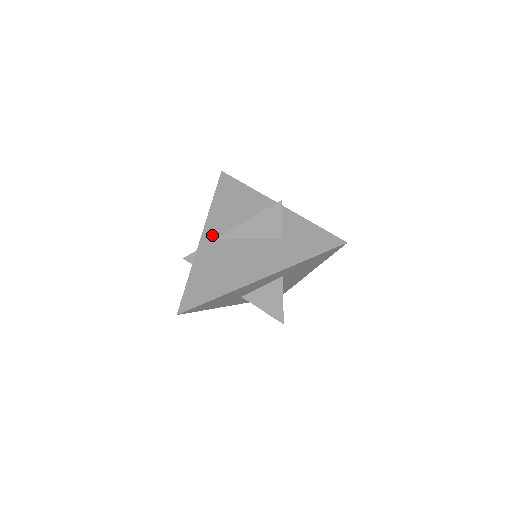
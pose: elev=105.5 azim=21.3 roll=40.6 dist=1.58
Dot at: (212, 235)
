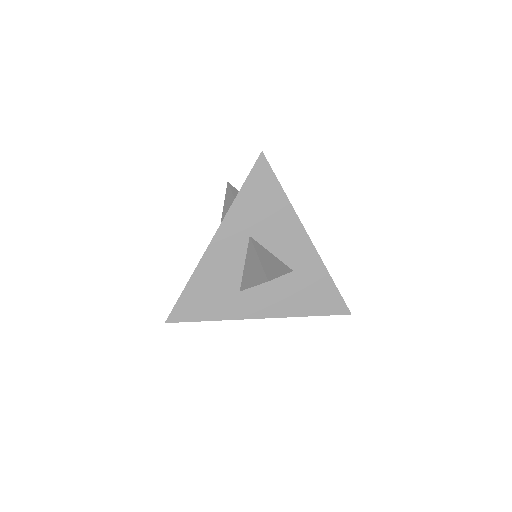
Dot at: occluded
